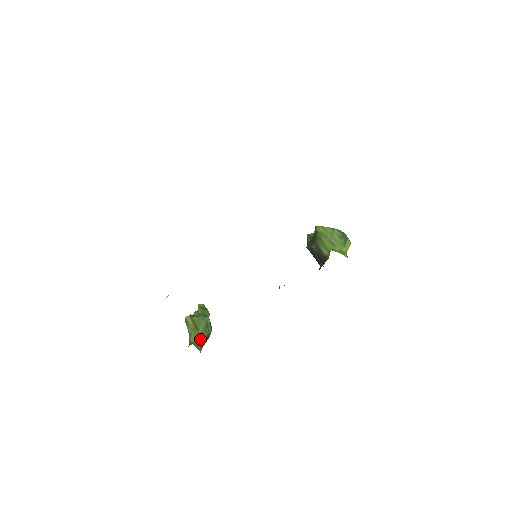
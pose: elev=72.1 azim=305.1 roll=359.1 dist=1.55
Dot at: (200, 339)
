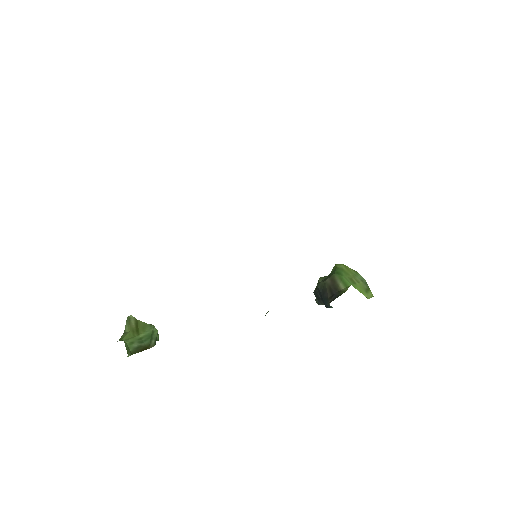
Dot at: (135, 343)
